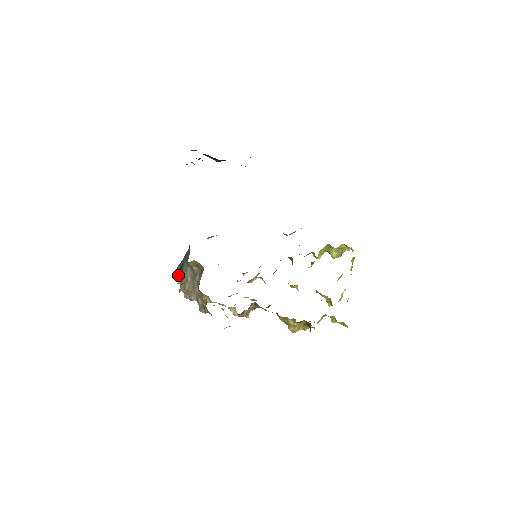
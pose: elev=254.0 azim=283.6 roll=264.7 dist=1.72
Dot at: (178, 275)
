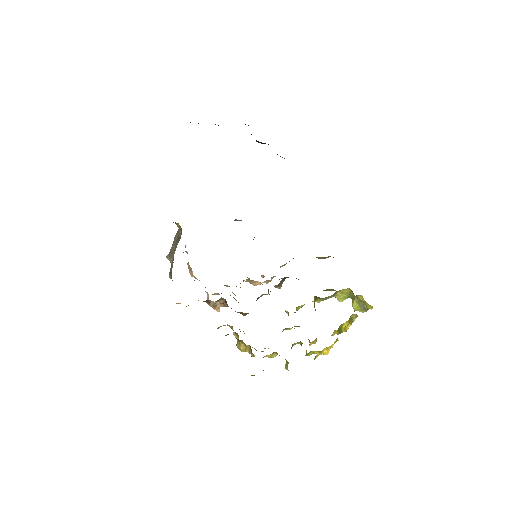
Dot at: occluded
